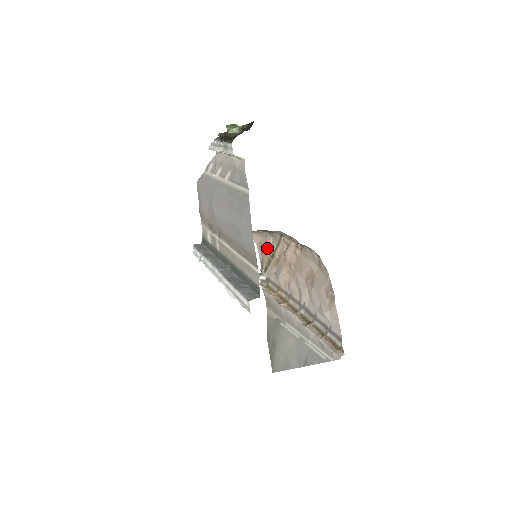
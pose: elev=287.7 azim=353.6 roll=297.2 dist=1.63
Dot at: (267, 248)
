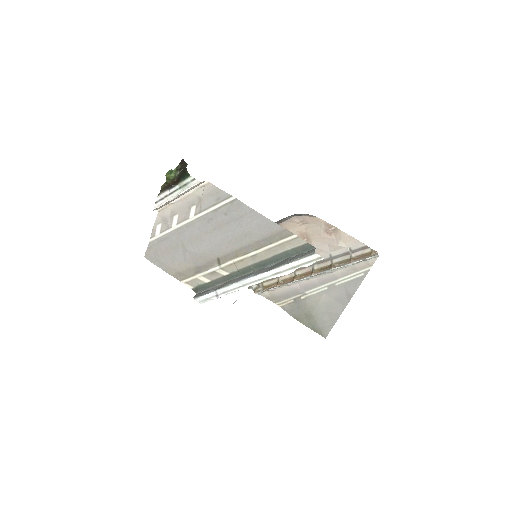
Dot at: occluded
